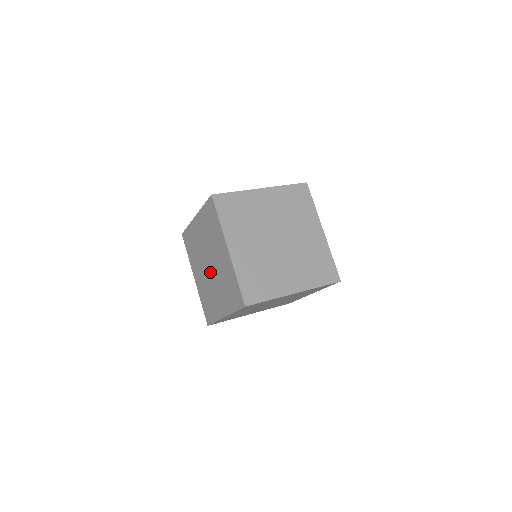
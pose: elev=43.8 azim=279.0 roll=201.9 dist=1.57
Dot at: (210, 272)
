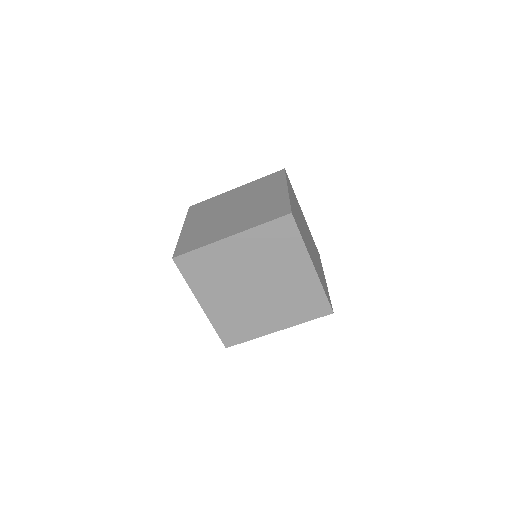
Dot at: occluded
